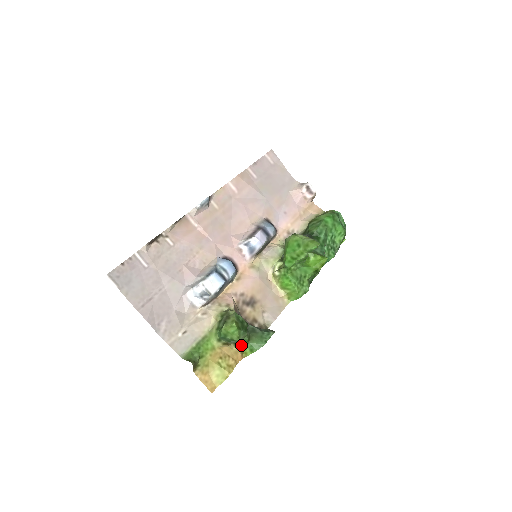
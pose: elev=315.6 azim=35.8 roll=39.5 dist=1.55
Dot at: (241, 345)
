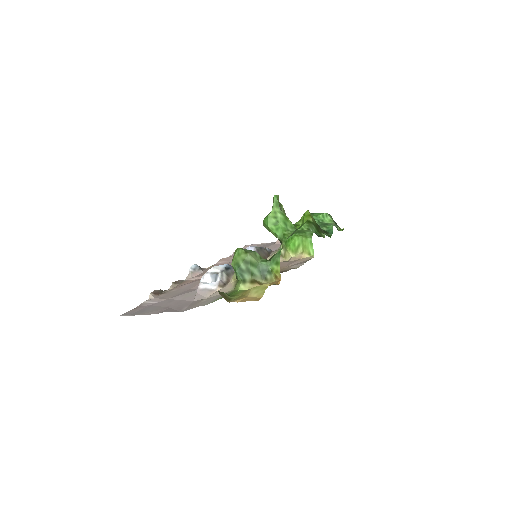
Dot at: (268, 272)
